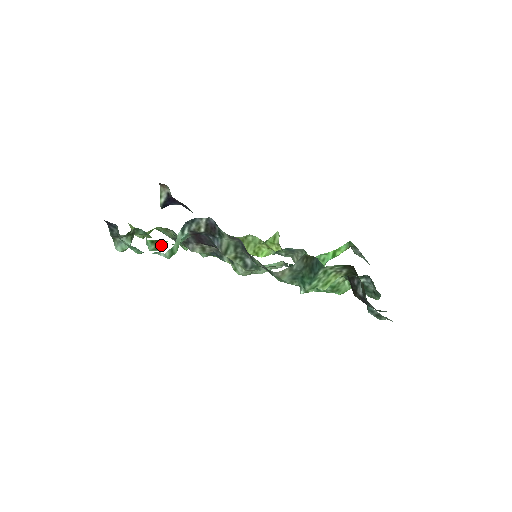
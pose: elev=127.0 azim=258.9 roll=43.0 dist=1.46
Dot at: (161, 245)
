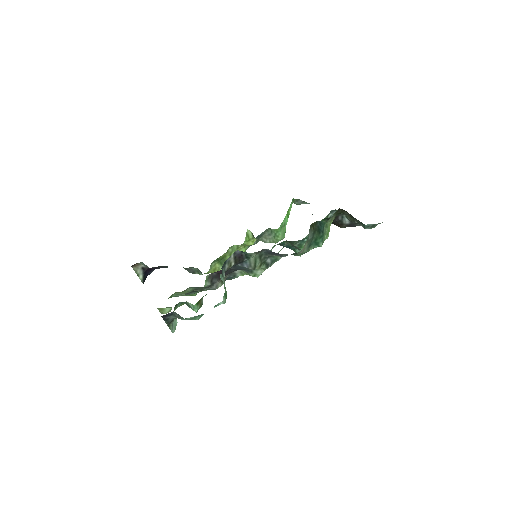
Dot at: (202, 301)
